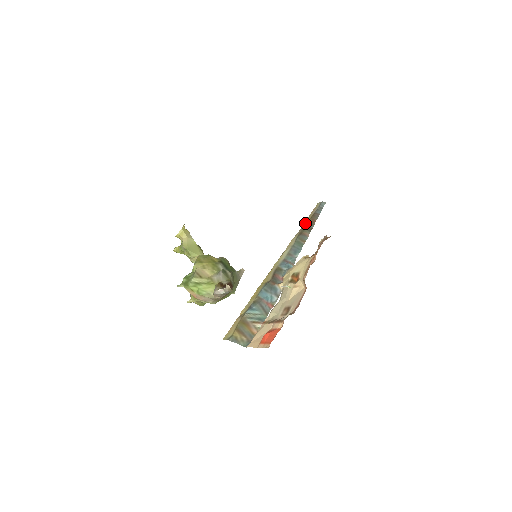
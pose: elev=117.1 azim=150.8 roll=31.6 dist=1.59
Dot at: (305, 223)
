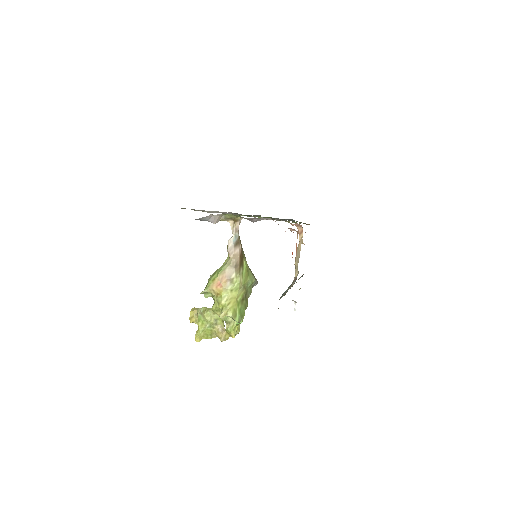
Dot at: occluded
